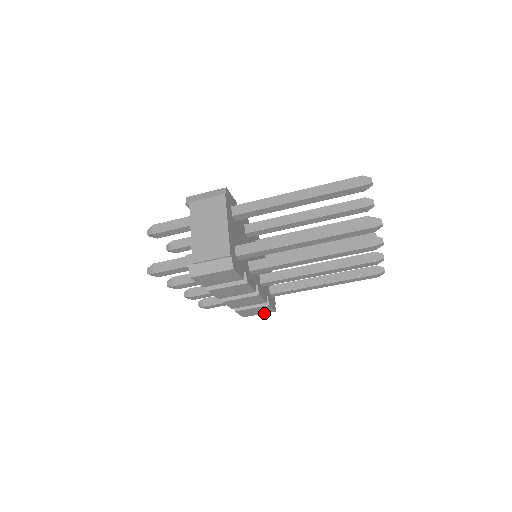
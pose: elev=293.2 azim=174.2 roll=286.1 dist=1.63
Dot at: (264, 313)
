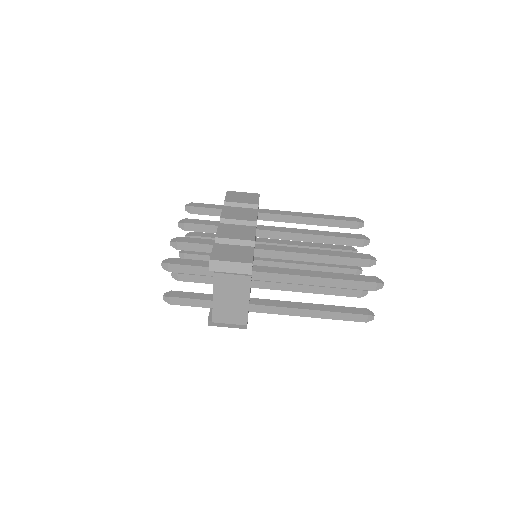
Dot at: occluded
